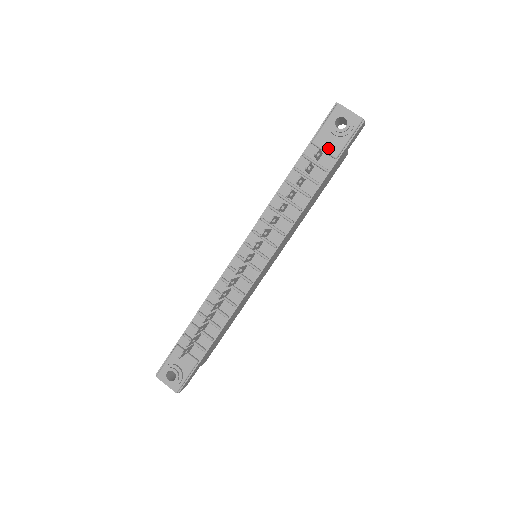
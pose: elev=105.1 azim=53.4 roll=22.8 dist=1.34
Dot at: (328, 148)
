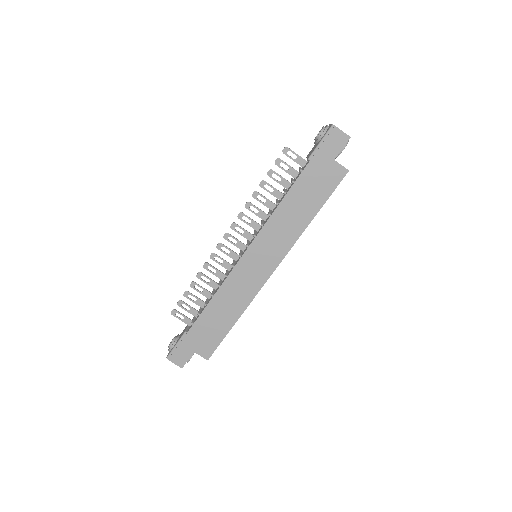
Dot at: (309, 155)
